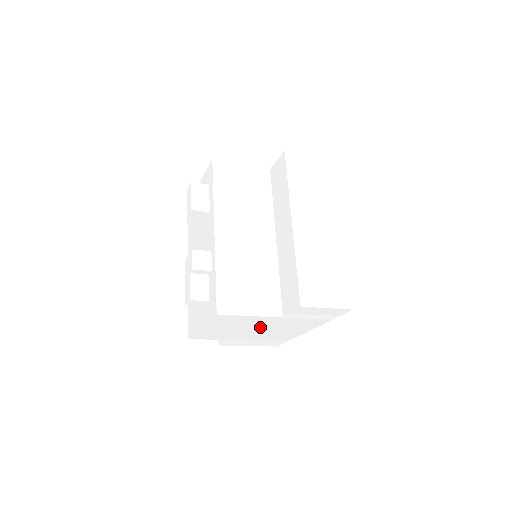
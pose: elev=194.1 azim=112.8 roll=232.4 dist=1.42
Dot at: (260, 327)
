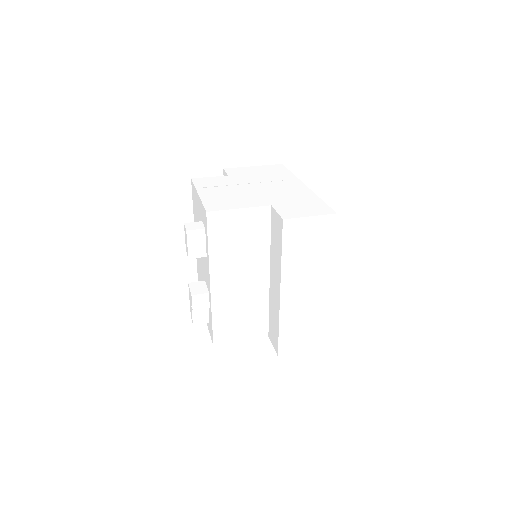
Dot at: occluded
